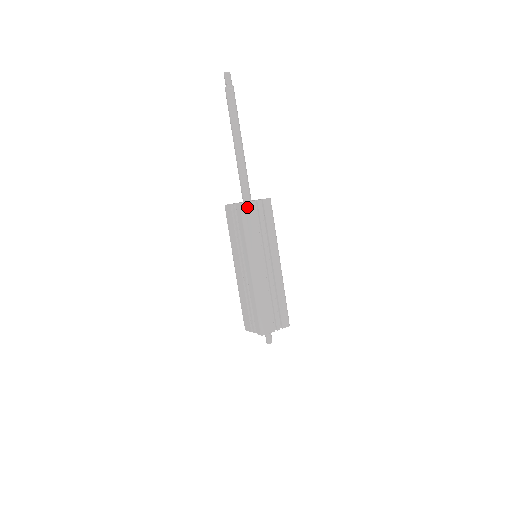
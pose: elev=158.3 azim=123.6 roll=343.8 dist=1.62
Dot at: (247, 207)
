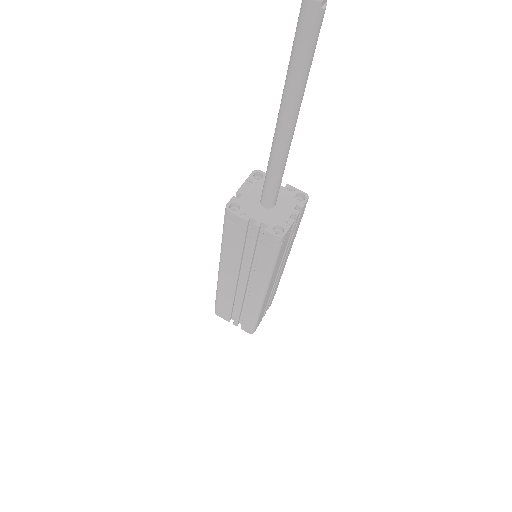
Dot at: (285, 237)
